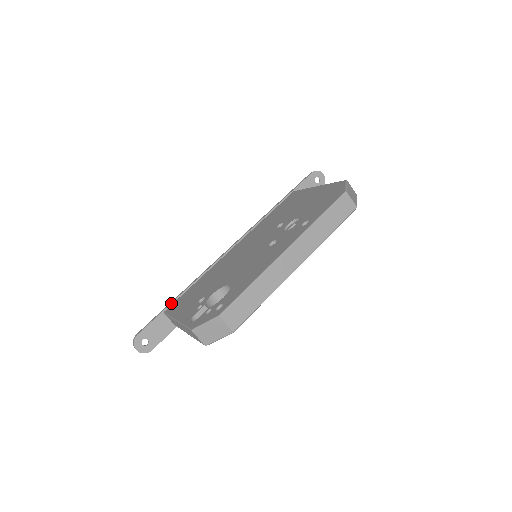
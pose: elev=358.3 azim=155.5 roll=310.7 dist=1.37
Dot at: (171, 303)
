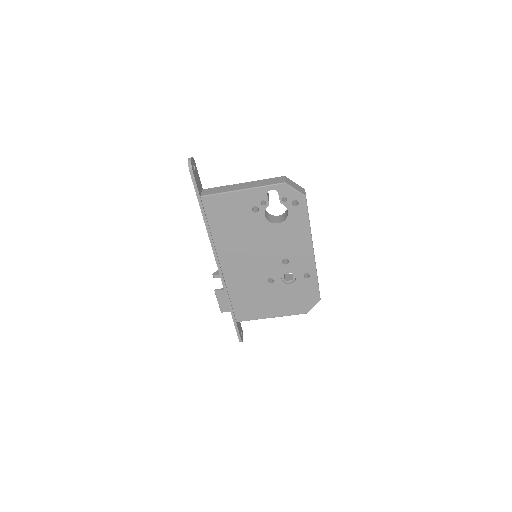
Dot at: occluded
